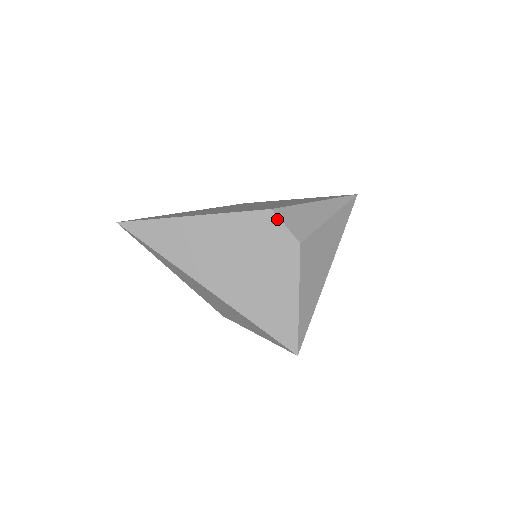
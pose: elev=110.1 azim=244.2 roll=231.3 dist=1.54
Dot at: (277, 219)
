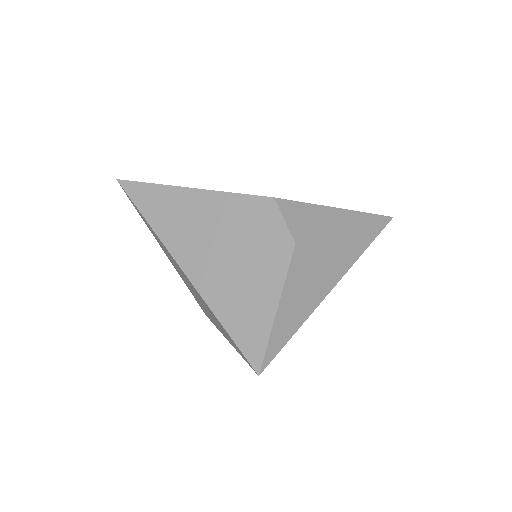
Dot at: (277, 210)
